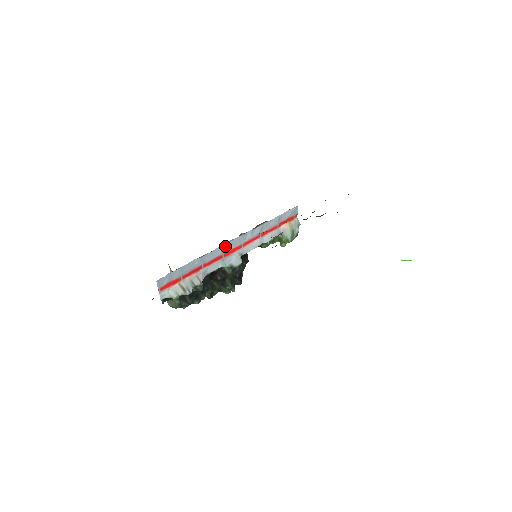
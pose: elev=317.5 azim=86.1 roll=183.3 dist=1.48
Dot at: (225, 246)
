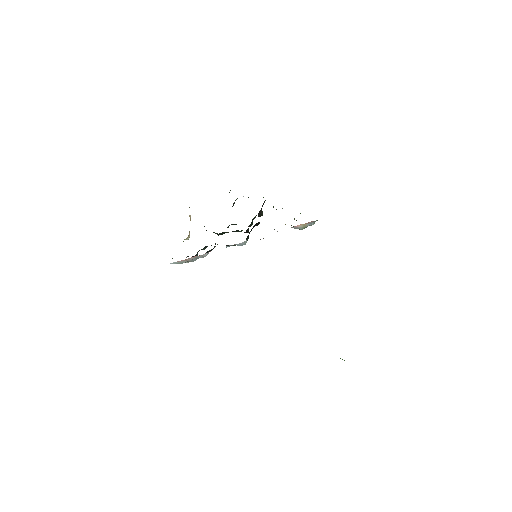
Dot at: occluded
